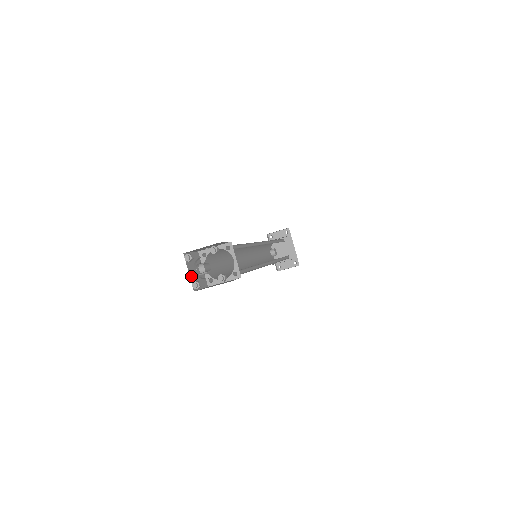
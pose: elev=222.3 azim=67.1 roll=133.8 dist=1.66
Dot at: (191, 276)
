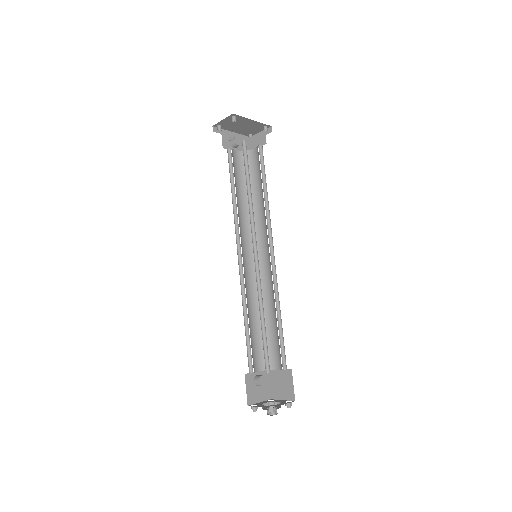
Dot at: (262, 399)
